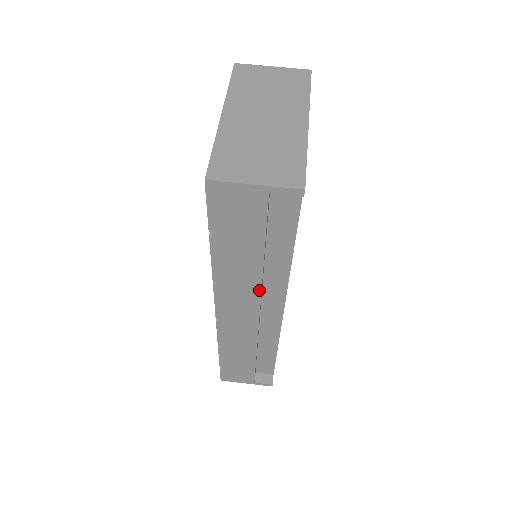
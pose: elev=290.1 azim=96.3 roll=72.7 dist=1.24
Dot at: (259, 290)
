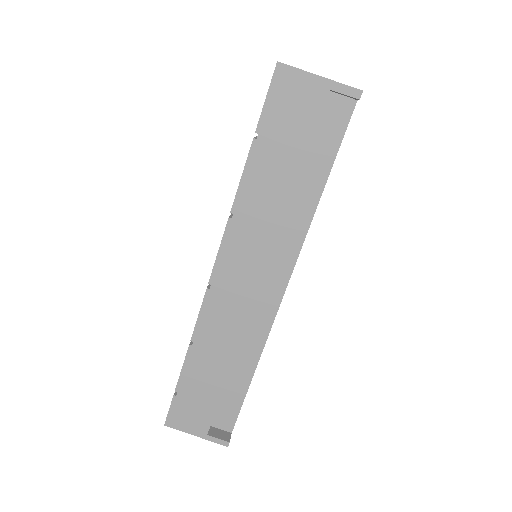
Dot at: (275, 236)
